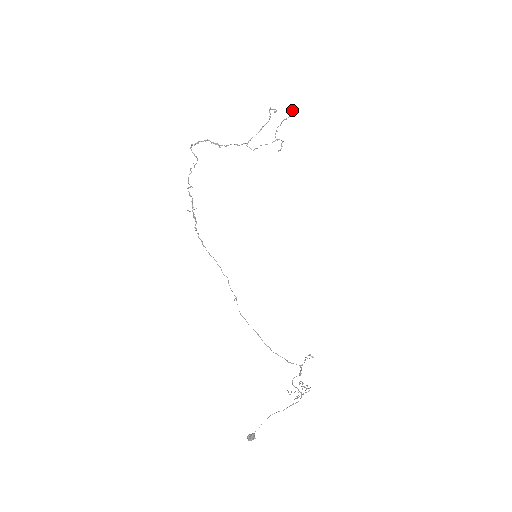
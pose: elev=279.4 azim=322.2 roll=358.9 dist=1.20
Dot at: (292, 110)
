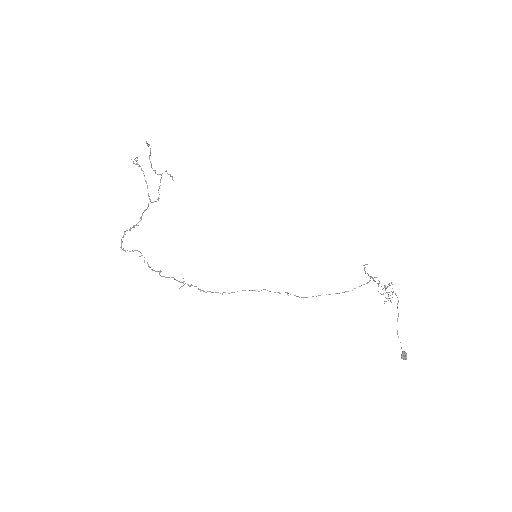
Dot at: (148, 144)
